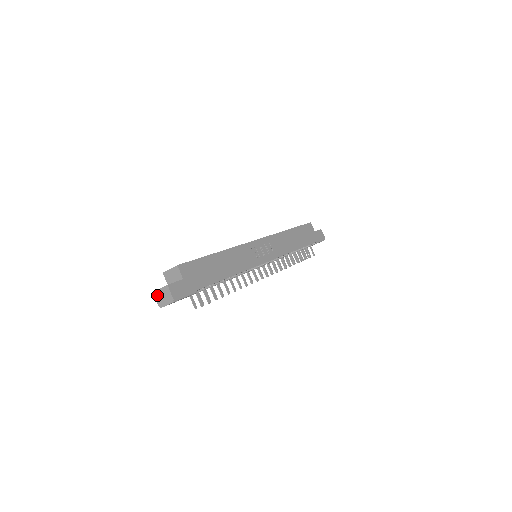
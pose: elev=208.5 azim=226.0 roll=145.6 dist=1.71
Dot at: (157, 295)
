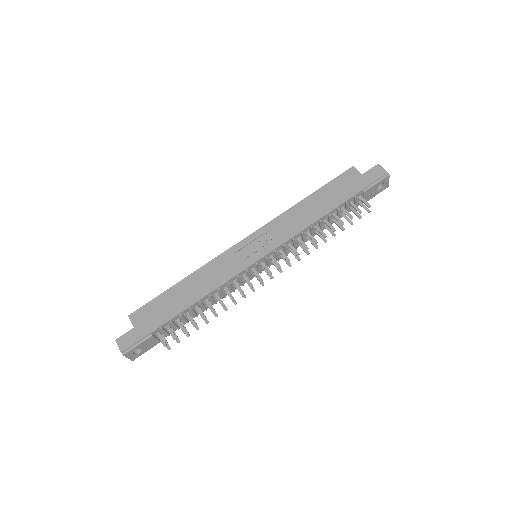
Dot at: occluded
